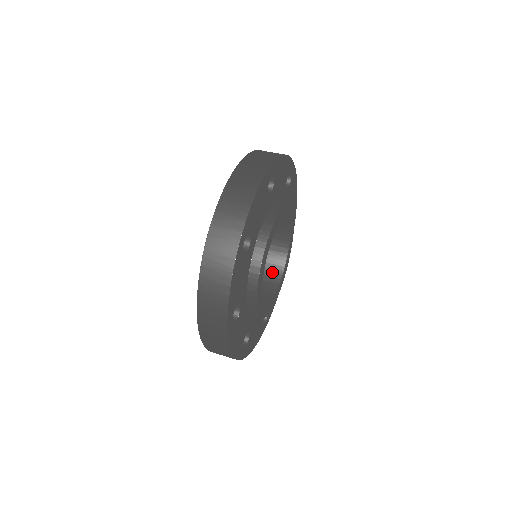
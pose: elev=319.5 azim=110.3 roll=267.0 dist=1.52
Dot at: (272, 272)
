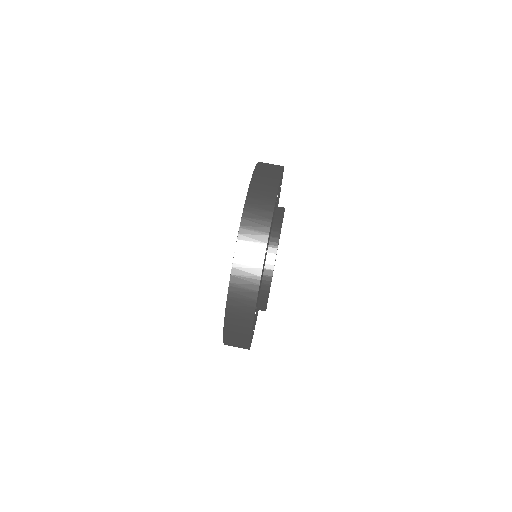
Dot at: occluded
